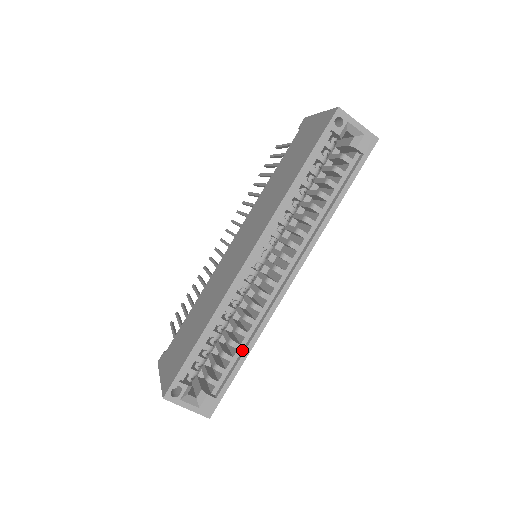
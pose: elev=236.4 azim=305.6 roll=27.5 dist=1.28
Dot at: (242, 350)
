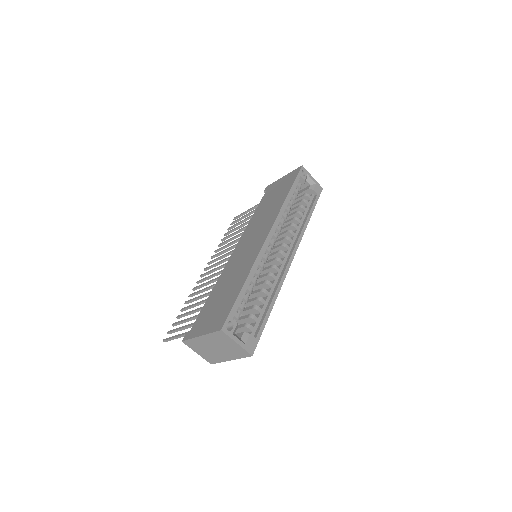
Dot at: (267, 305)
